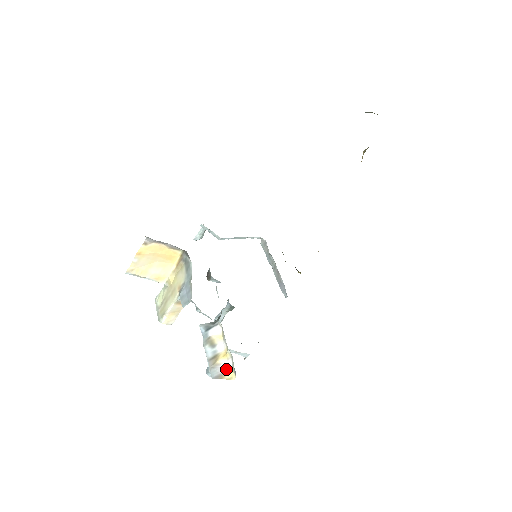
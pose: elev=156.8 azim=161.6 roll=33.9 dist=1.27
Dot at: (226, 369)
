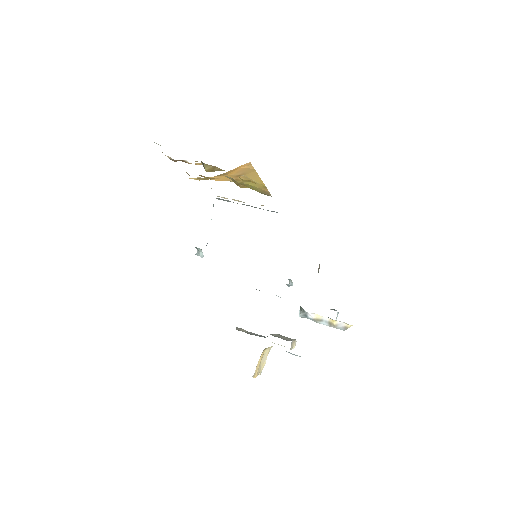
Dot at: (343, 324)
